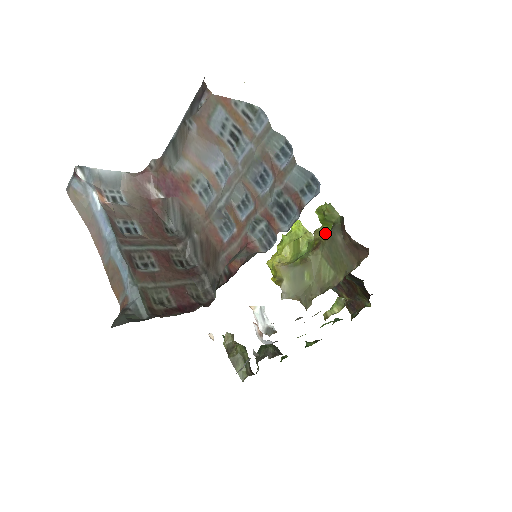
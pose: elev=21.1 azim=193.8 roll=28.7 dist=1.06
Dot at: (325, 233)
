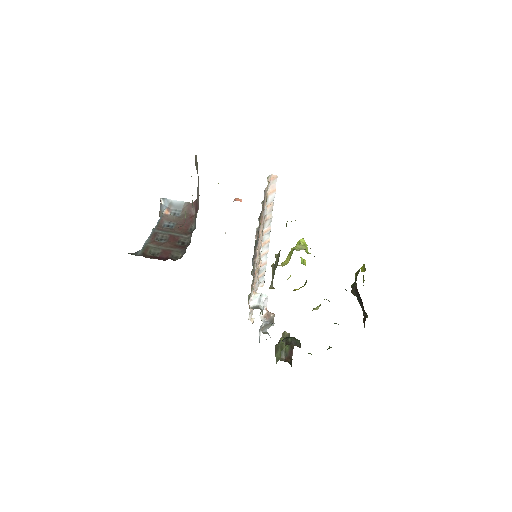
Dot at: occluded
